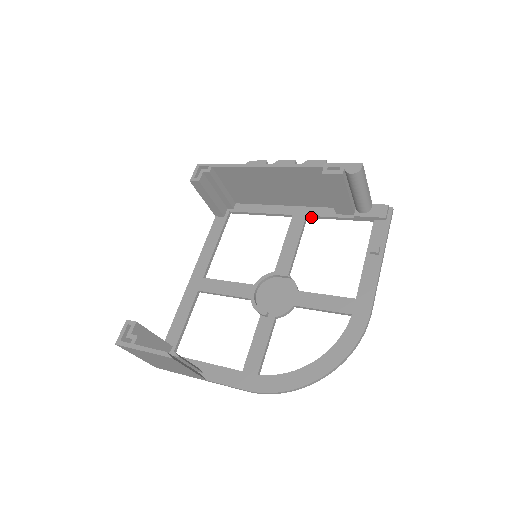
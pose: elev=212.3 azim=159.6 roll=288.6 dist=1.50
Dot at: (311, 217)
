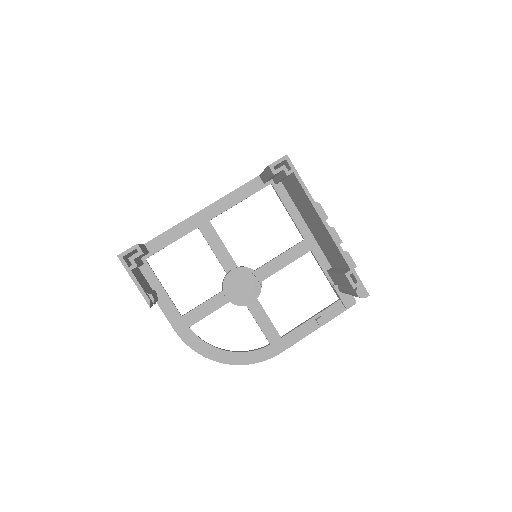
Dot at: (313, 253)
